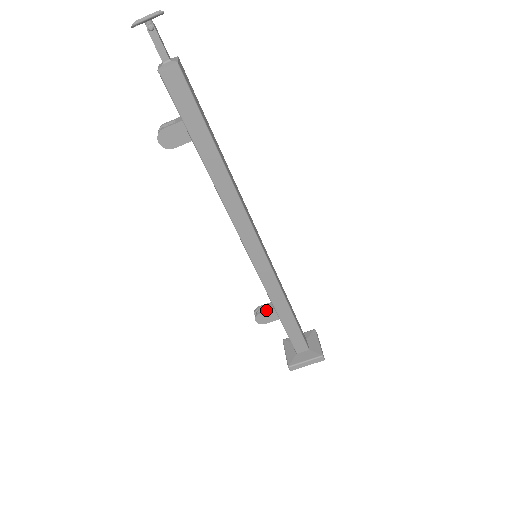
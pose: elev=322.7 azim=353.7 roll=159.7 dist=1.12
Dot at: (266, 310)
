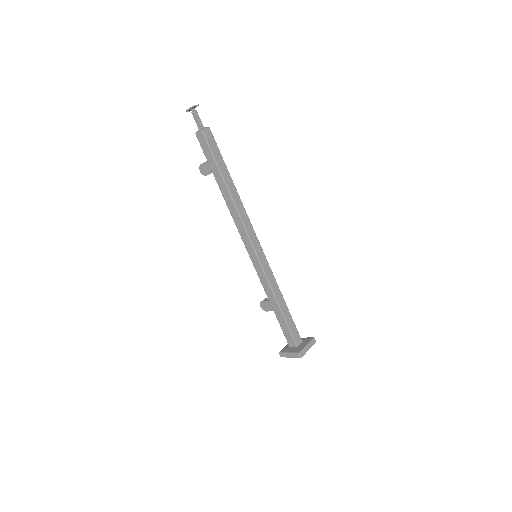
Dot at: (266, 300)
